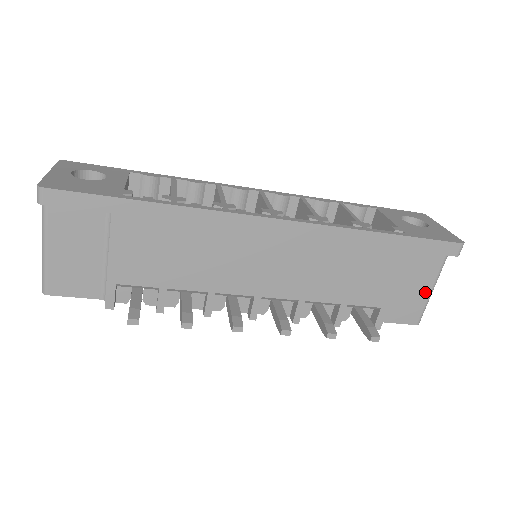
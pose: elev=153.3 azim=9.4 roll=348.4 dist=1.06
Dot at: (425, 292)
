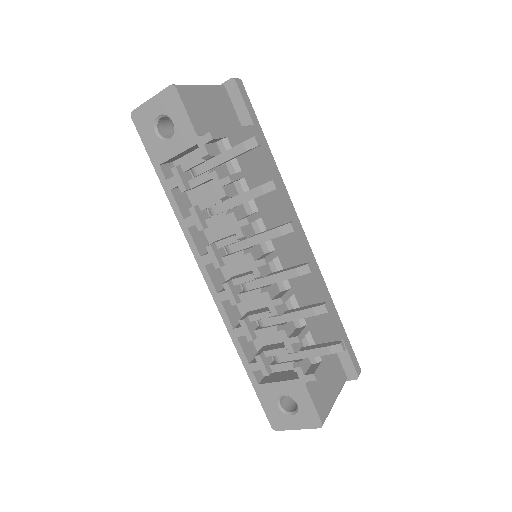
Dot at: (332, 396)
